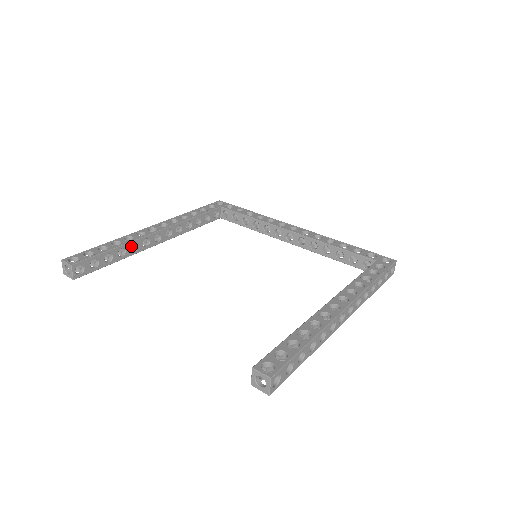
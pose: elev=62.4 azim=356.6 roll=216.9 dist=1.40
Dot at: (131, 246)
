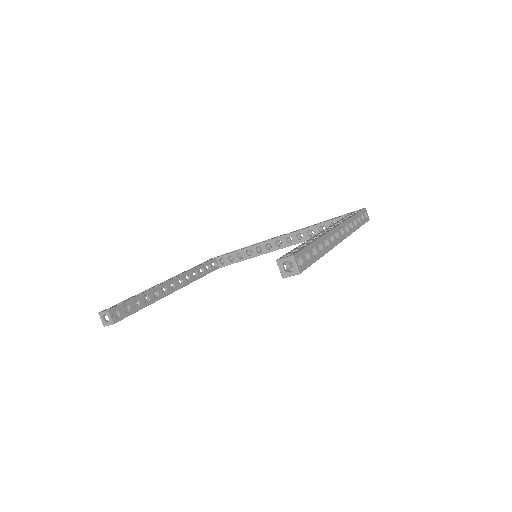
Dot at: occluded
